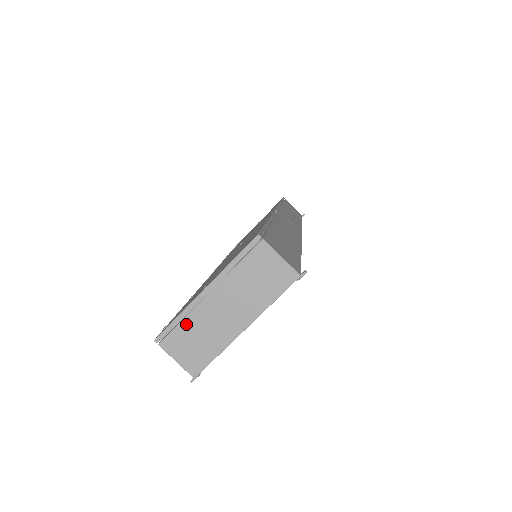
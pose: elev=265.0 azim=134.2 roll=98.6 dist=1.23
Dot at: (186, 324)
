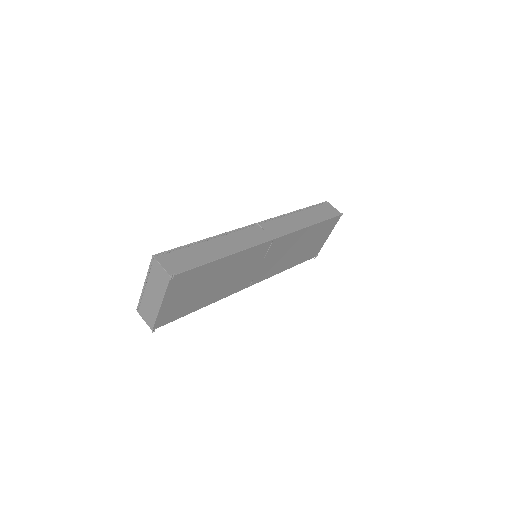
Dot at: (143, 302)
